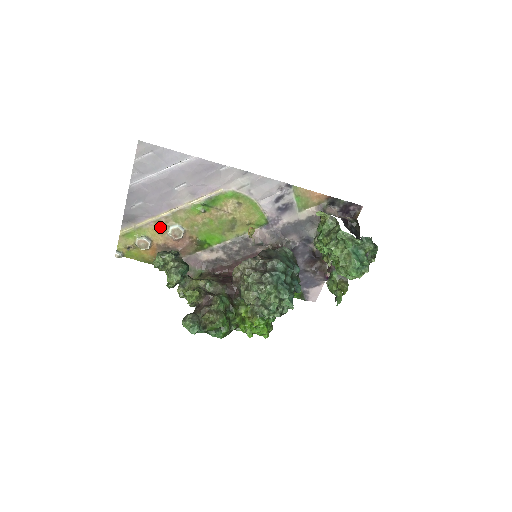
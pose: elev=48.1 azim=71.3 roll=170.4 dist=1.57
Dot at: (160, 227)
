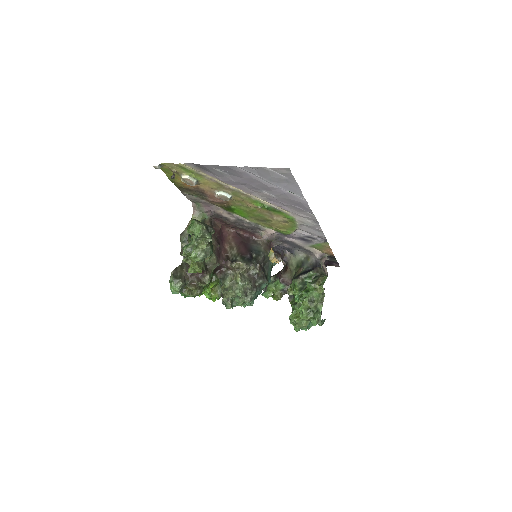
Dot at: (216, 185)
